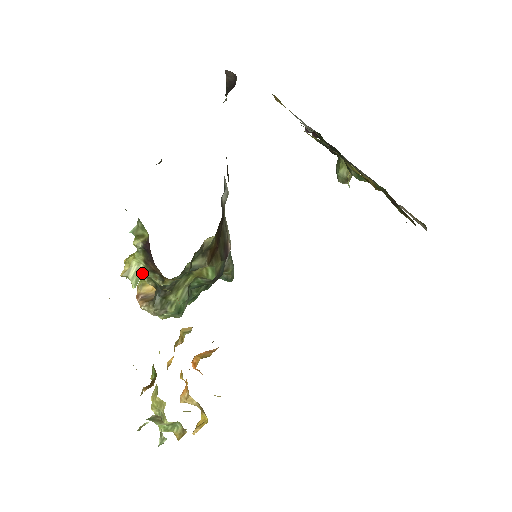
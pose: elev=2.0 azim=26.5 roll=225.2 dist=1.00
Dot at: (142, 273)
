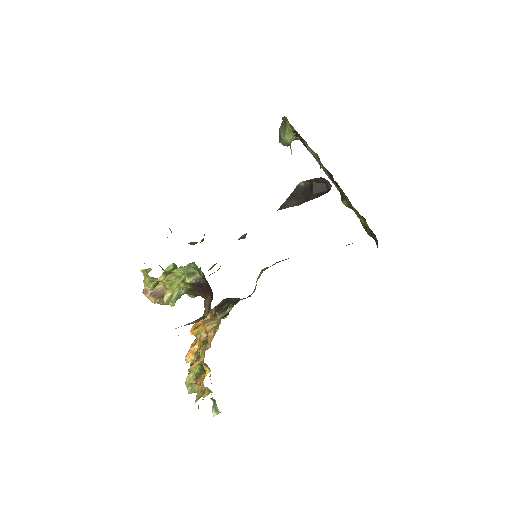
Dot at: (180, 294)
